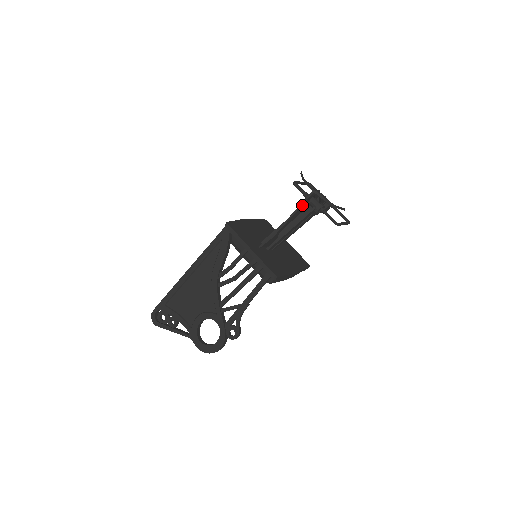
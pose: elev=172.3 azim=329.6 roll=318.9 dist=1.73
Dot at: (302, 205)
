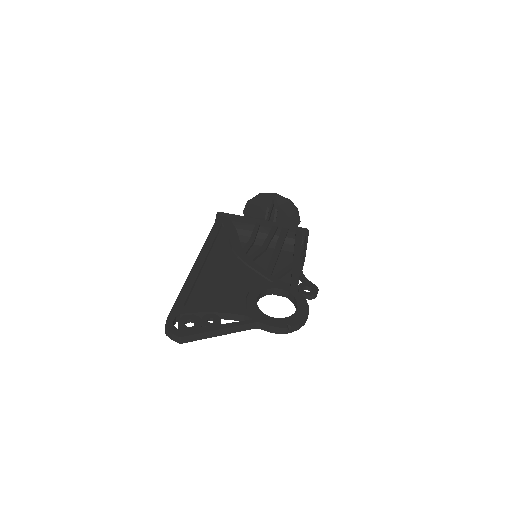
Dot at: (271, 210)
